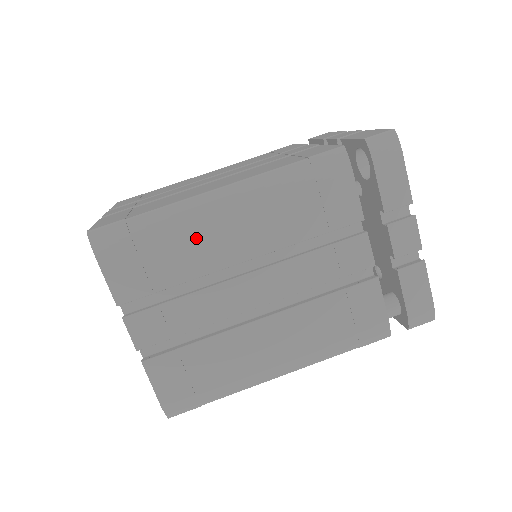
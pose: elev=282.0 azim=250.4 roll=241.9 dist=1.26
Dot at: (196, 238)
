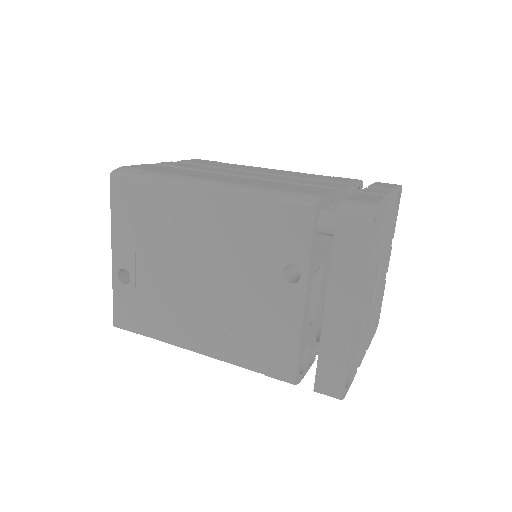
Dot at: (246, 167)
